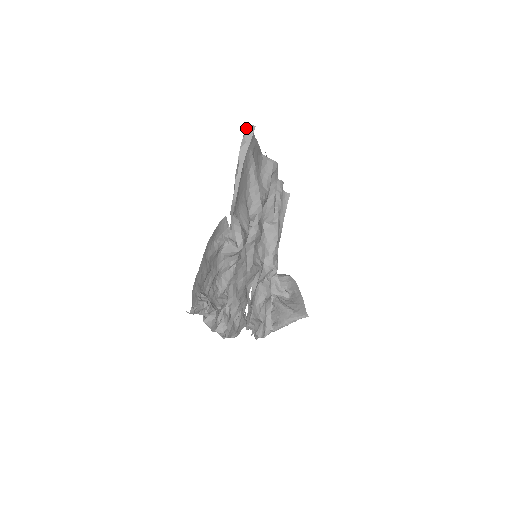
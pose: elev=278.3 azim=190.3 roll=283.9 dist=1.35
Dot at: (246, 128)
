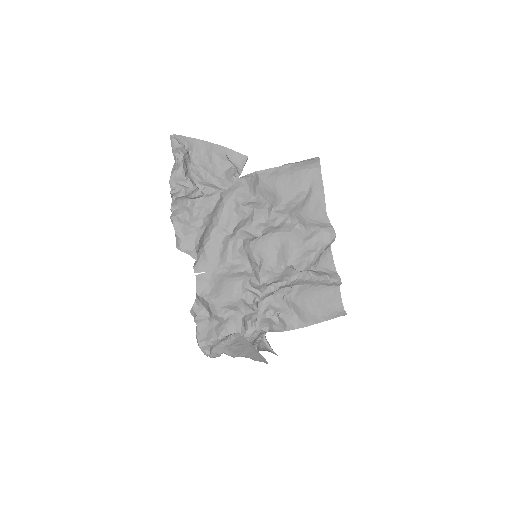
Dot at: occluded
